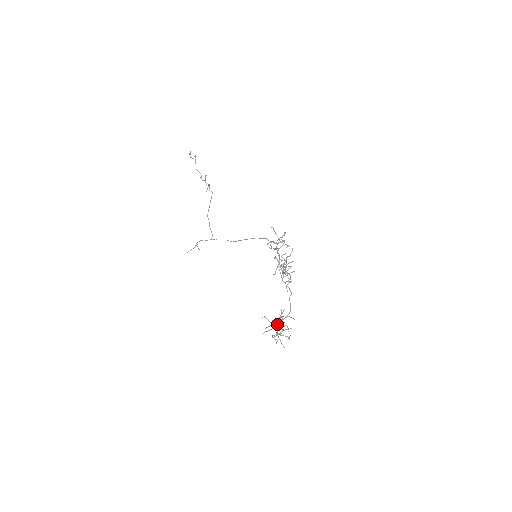
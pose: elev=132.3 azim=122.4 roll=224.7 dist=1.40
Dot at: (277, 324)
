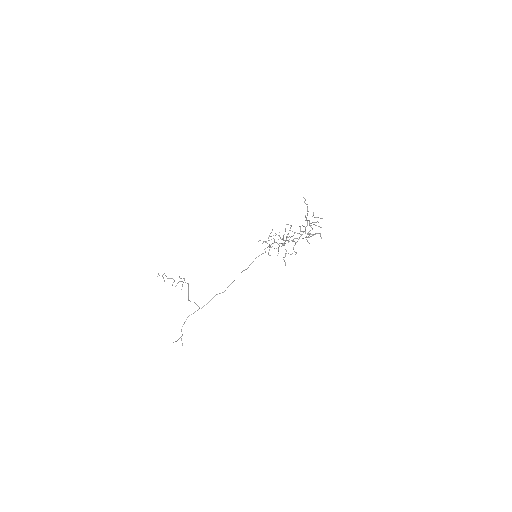
Dot at: (307, 214)
